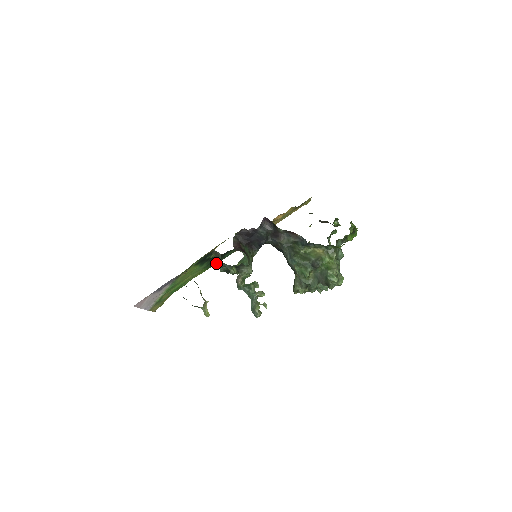
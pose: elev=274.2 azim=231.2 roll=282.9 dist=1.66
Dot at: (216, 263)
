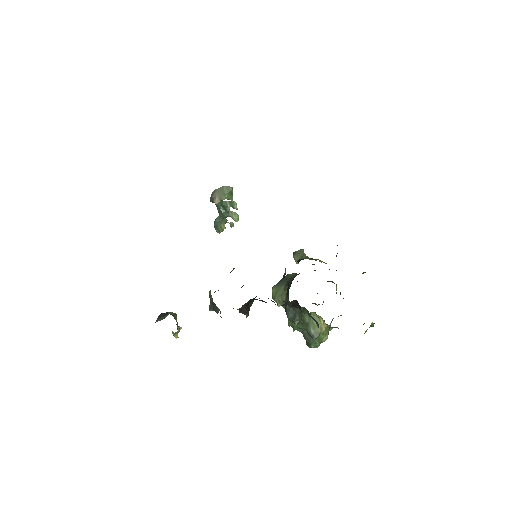
Dot at: occluded
